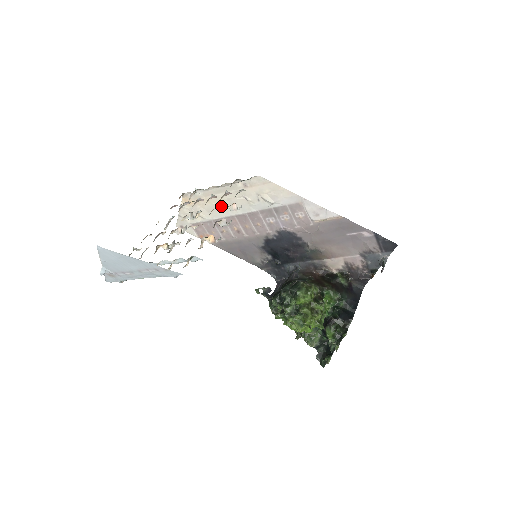
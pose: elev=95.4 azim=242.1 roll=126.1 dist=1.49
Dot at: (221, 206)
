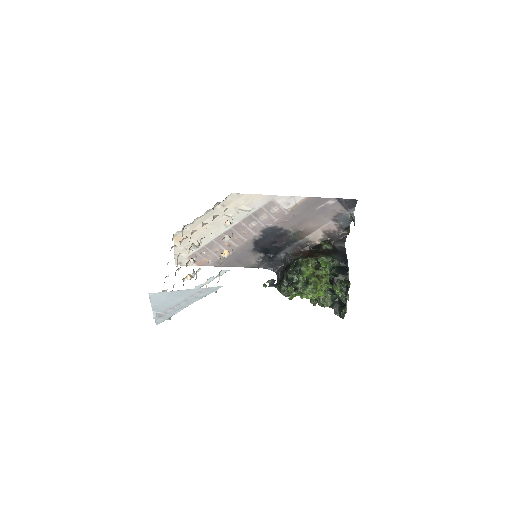
Dot at: (208, 231)
